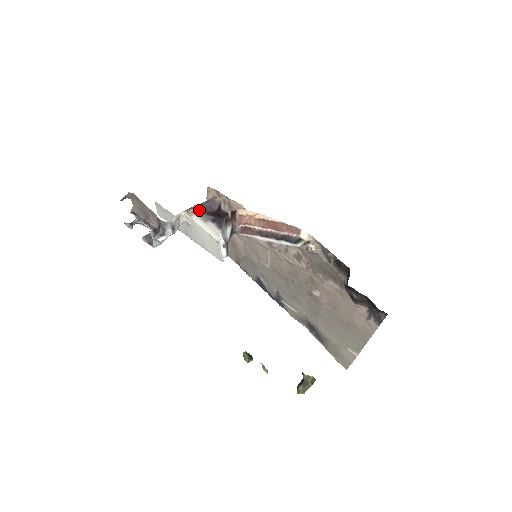
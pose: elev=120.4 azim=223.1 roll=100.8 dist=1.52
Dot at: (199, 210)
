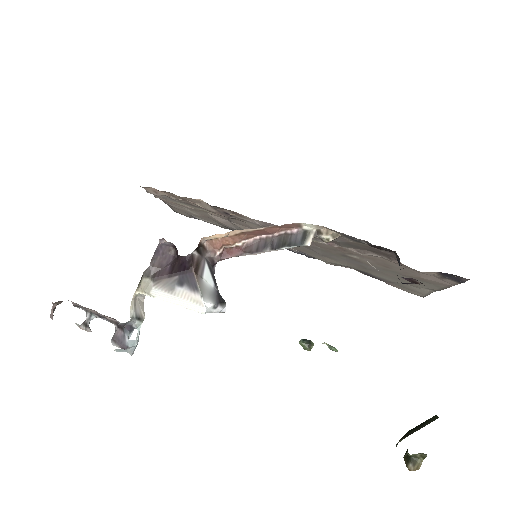
Dot at: (153, 276)
